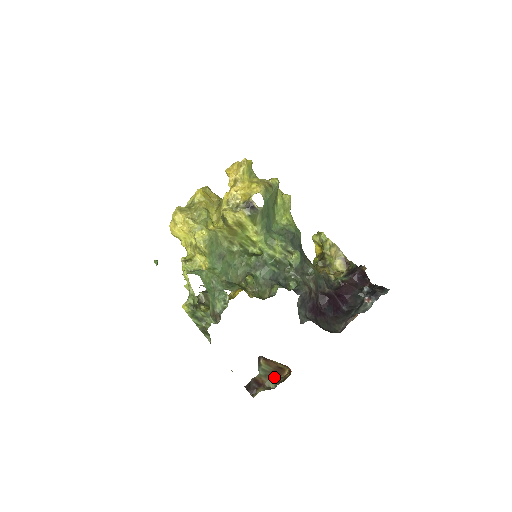
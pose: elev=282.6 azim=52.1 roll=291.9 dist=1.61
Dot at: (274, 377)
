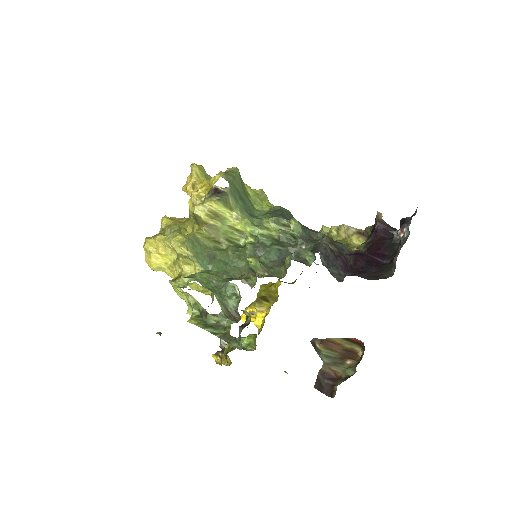
Dot at: (347, 364)
